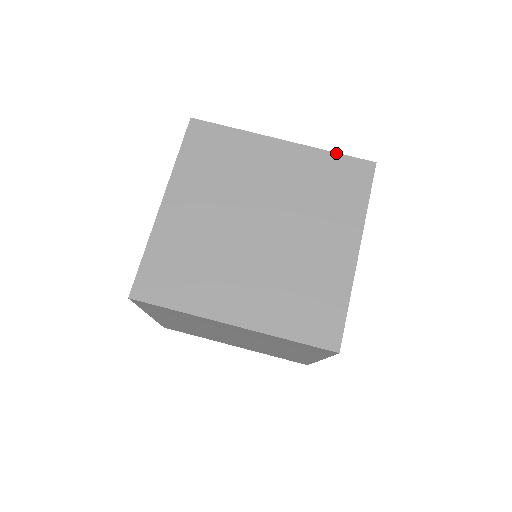
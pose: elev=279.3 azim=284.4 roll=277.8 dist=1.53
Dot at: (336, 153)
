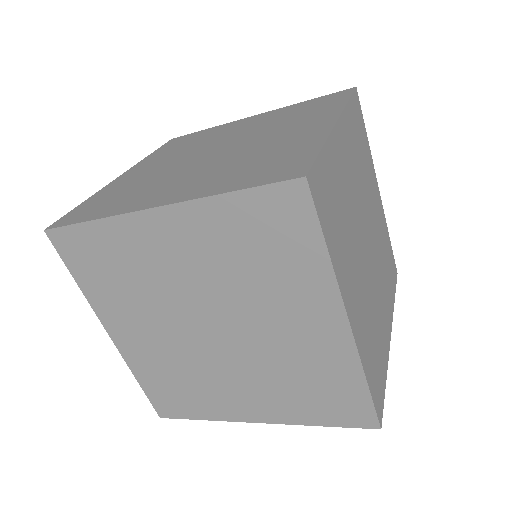
Dot at: (368, 388)
